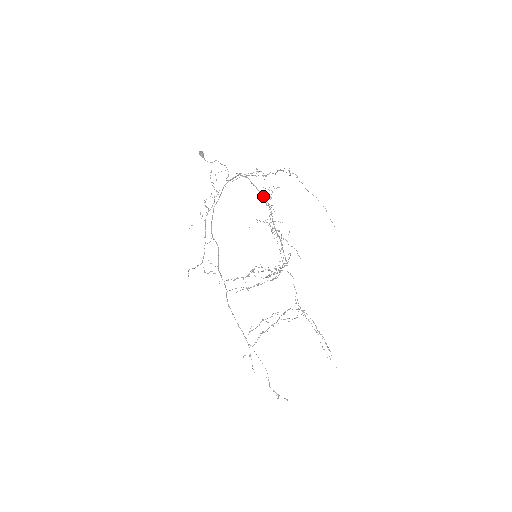
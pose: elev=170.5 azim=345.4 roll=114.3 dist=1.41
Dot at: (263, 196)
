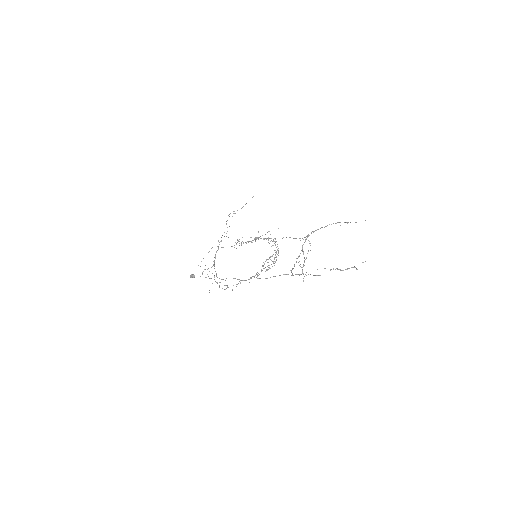
Dot at: occluded
